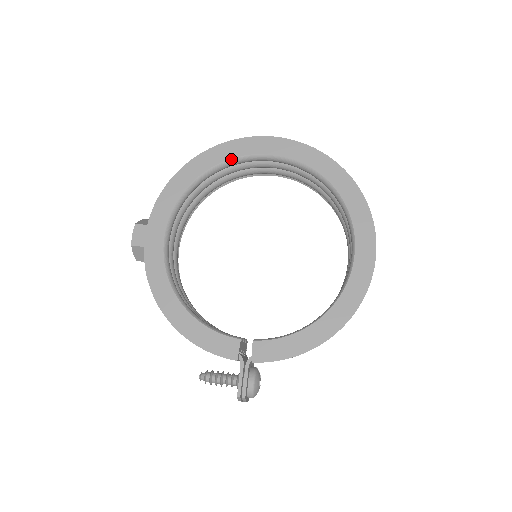
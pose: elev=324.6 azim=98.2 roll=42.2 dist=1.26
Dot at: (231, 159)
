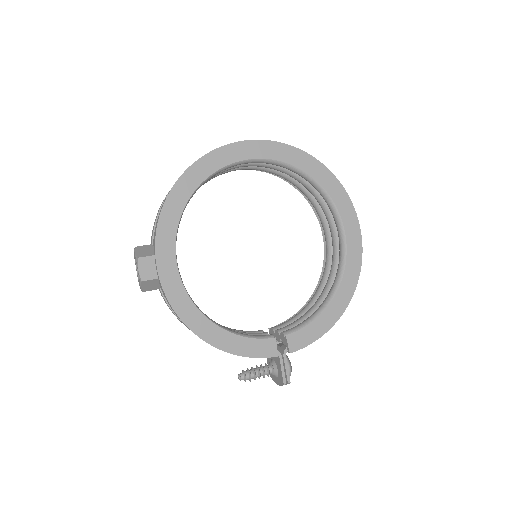
Dot at: (217, 169)
